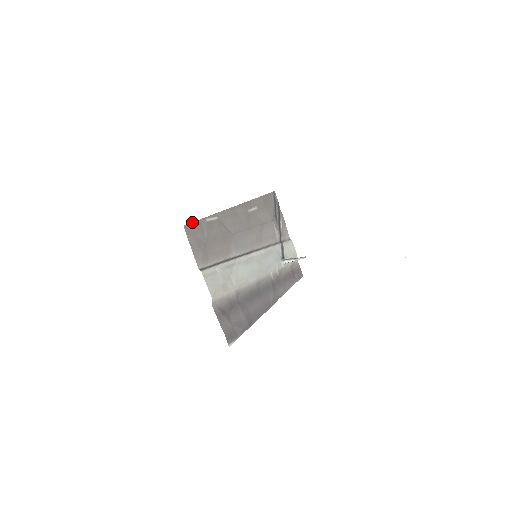
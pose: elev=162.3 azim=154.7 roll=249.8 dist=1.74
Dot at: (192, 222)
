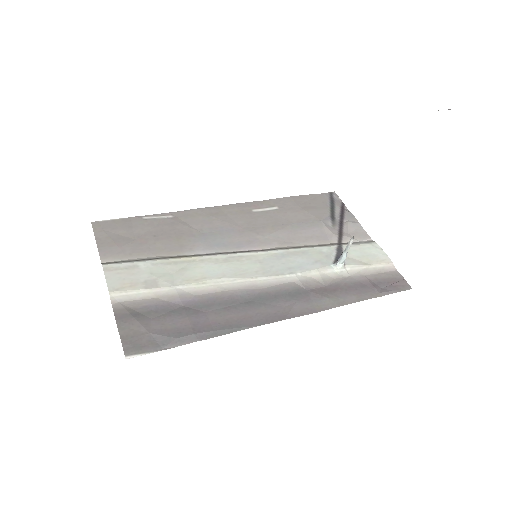
Dot at: (112, 219)
